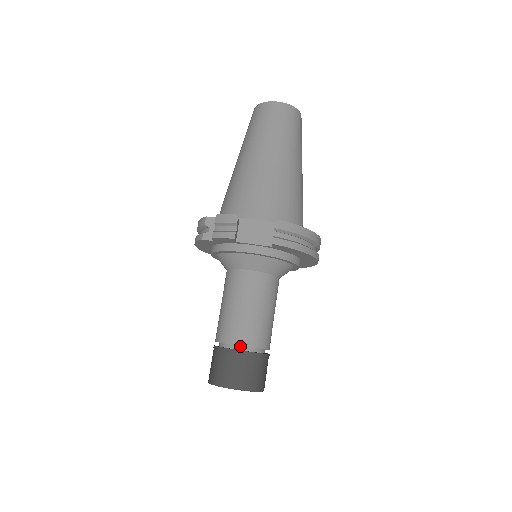
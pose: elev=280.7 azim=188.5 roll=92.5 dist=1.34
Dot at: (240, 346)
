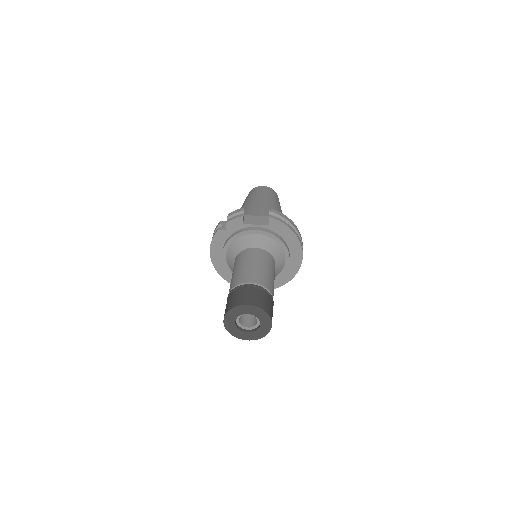
Dot at: occluded
